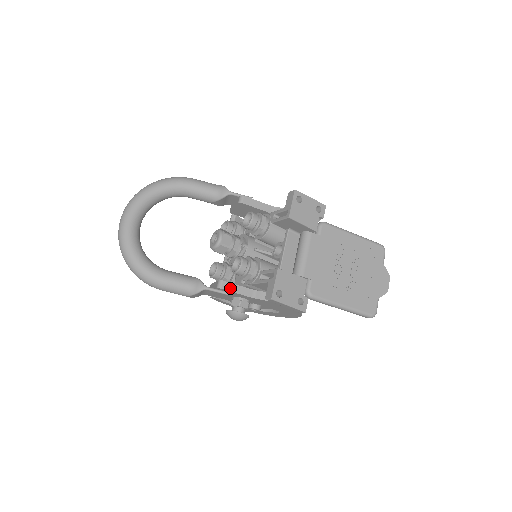
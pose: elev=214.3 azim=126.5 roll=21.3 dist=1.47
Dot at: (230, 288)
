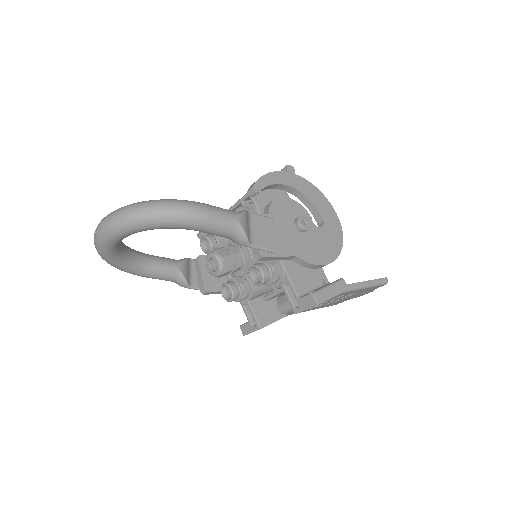
Dot at: (214, 293)
